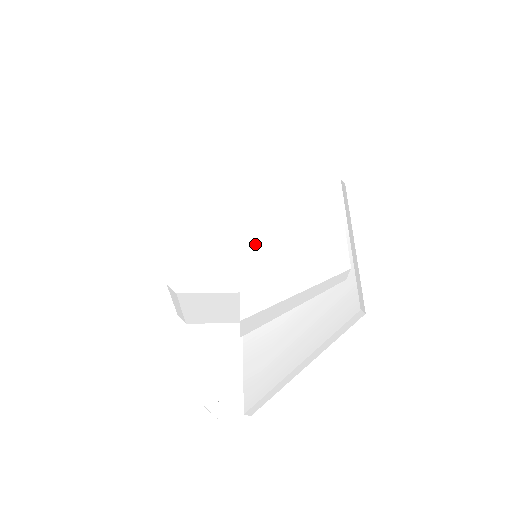
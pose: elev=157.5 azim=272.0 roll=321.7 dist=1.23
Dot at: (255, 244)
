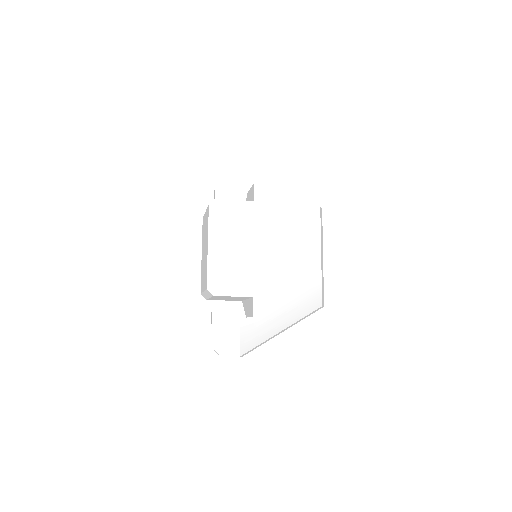
Dot at: (263, 262)
